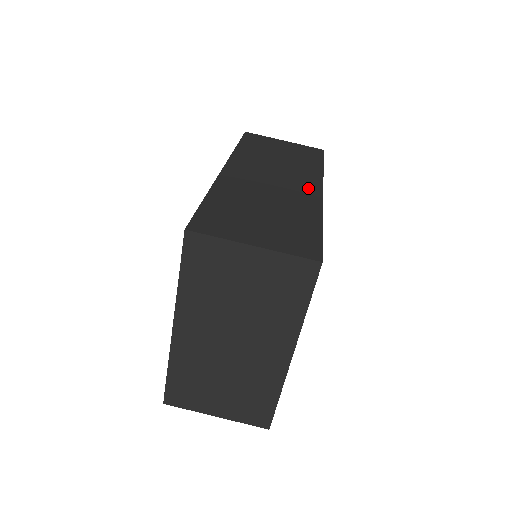
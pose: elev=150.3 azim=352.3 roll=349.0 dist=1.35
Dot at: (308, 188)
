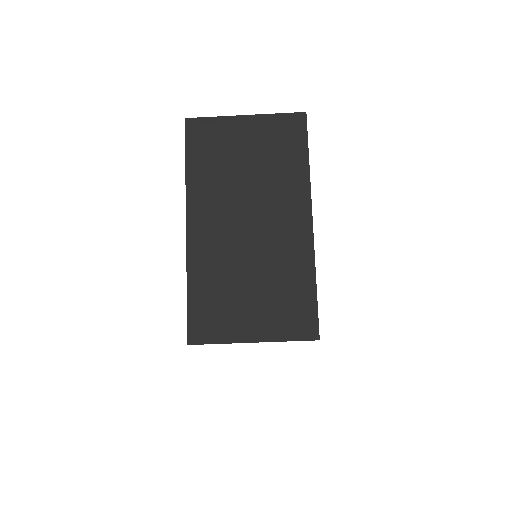
Dot at: occluded
